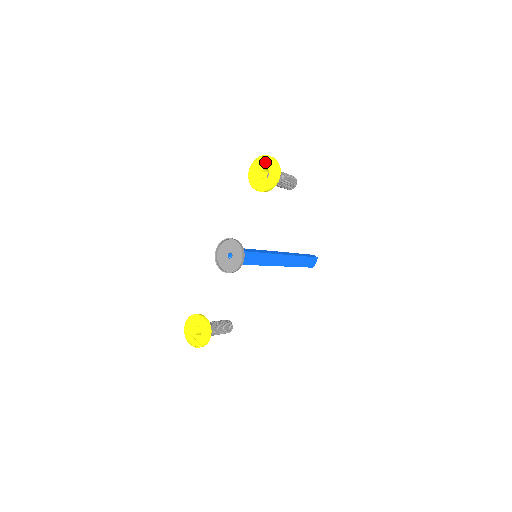
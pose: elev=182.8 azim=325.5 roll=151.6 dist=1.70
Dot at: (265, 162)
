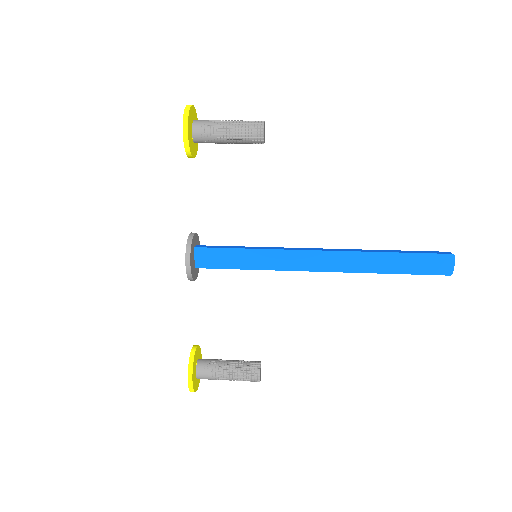
Dot at: occluded
